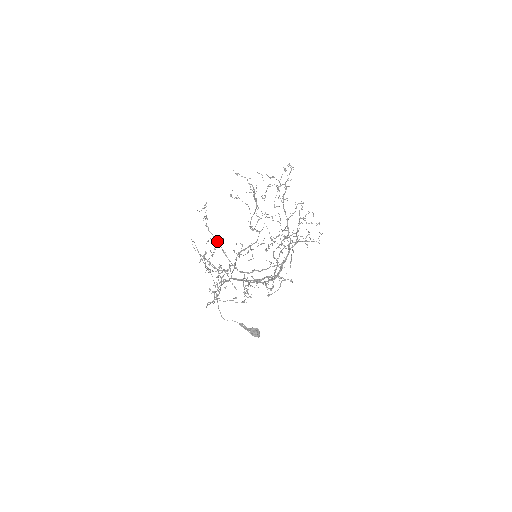
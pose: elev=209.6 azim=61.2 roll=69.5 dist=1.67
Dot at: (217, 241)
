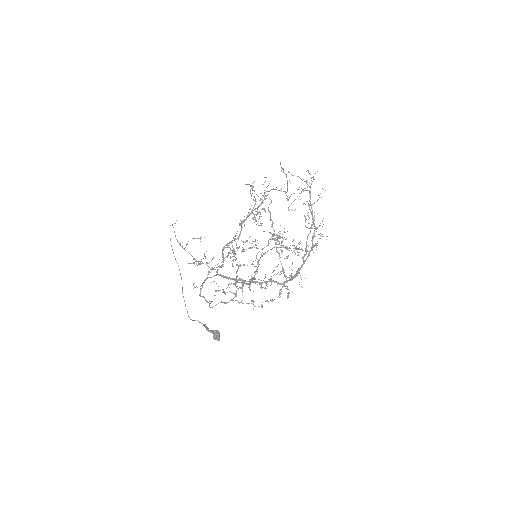
Dot at: occluded
